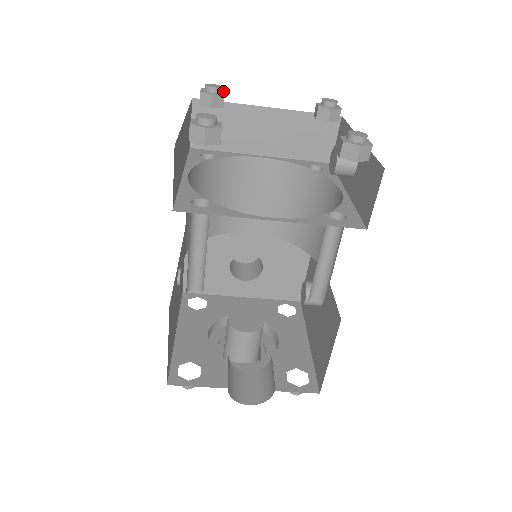
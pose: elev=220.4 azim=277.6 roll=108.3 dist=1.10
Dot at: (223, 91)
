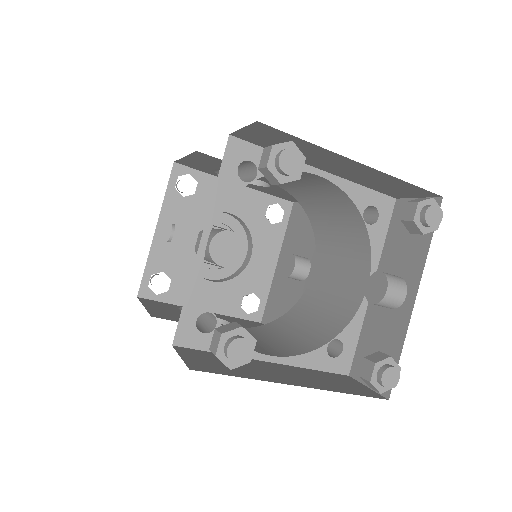
Dot at: (303, 159)
